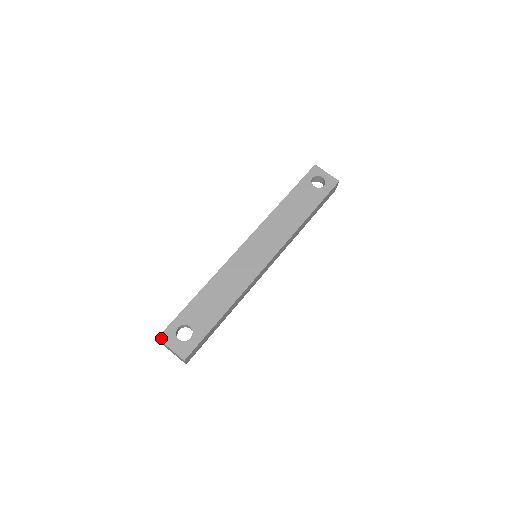
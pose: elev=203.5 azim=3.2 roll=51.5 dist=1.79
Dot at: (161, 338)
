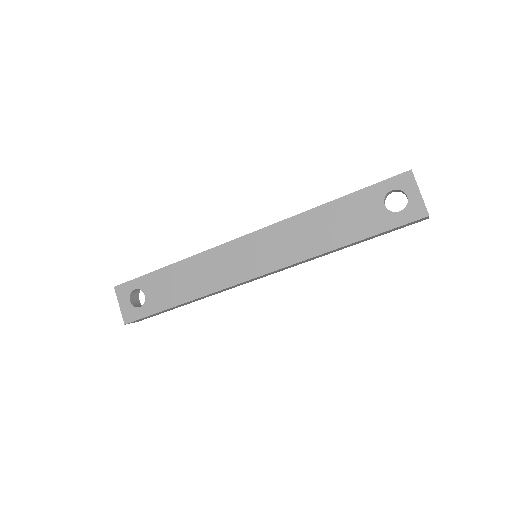
Dot at: (117, 289)
